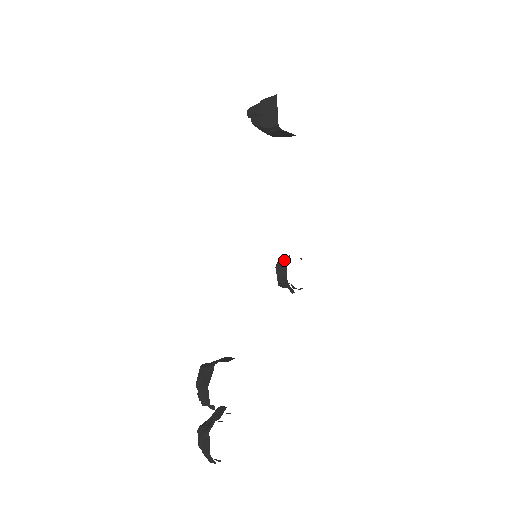
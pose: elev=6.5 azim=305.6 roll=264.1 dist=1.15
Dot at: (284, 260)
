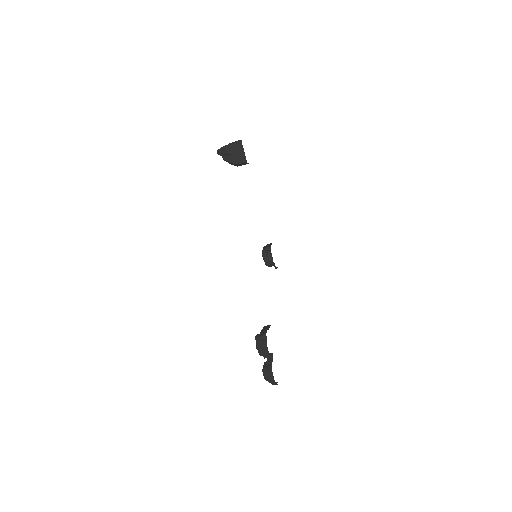
Dot at: (268, 250)
